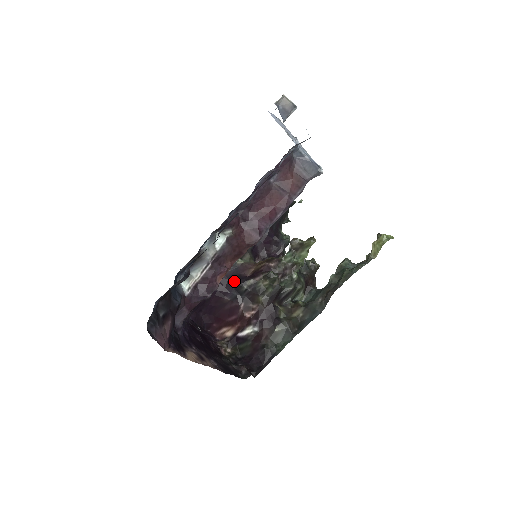
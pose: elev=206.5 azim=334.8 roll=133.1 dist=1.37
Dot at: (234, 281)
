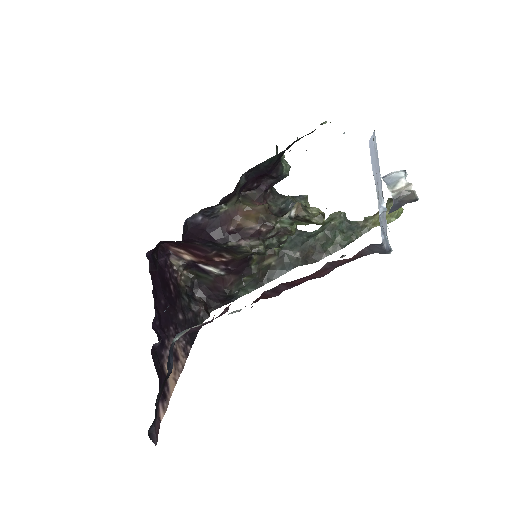
Dot at: (213, 237)
